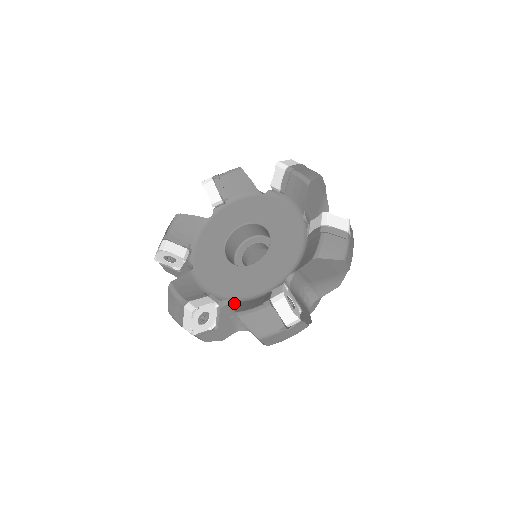
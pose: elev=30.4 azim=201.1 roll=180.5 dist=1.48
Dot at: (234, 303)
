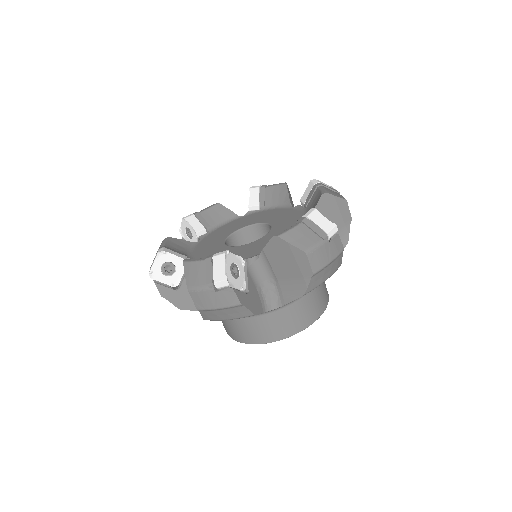
Dot at: occluded
